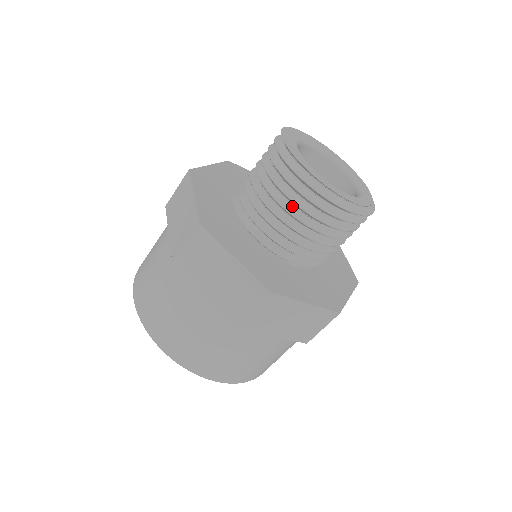
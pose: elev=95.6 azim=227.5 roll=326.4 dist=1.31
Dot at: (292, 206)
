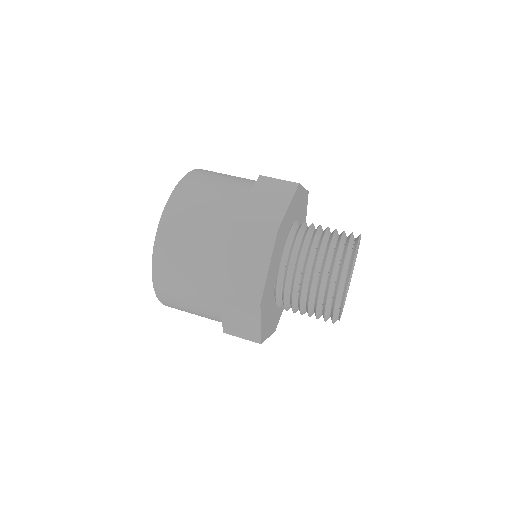
Dot at: (313, 306)
